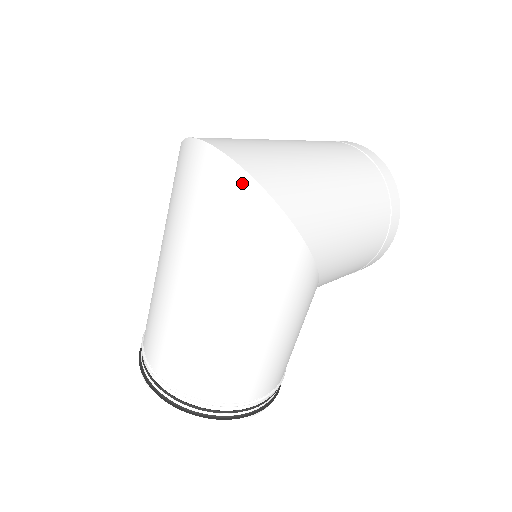
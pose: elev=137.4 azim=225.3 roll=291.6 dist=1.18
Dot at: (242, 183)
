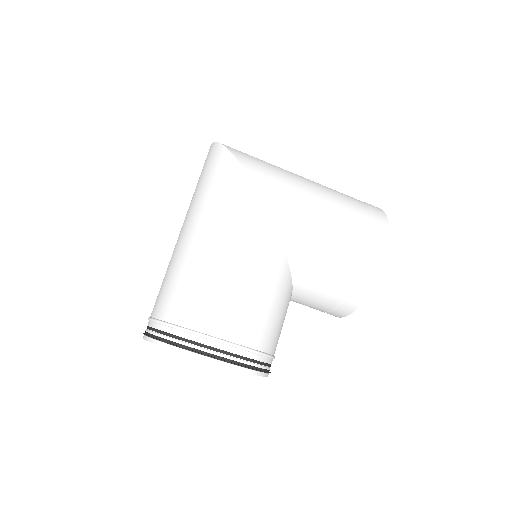
Dot at: (217, 150)
